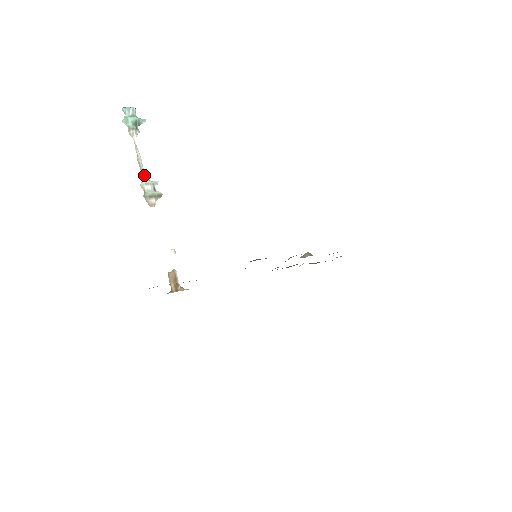
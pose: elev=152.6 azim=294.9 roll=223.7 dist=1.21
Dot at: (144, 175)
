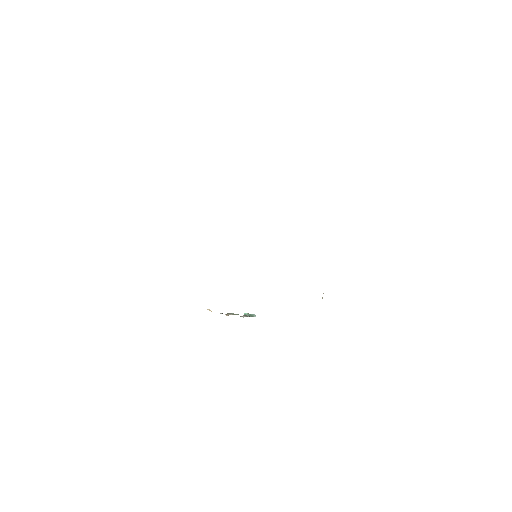
Dot at: occluded
